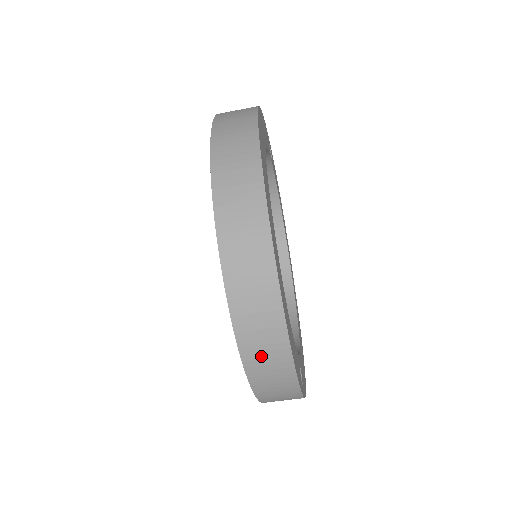
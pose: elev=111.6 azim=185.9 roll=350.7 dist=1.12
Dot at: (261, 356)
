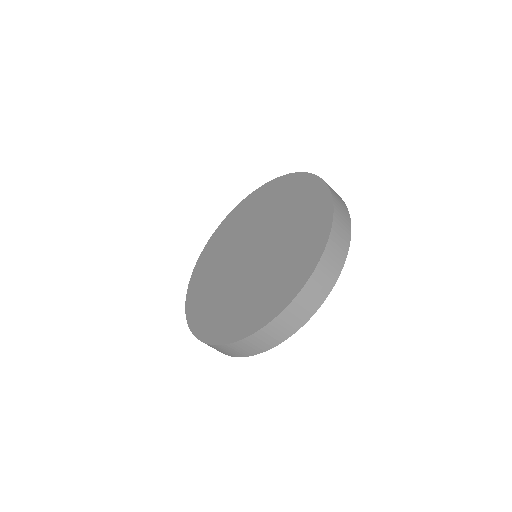
Dot at: (338, 238)
